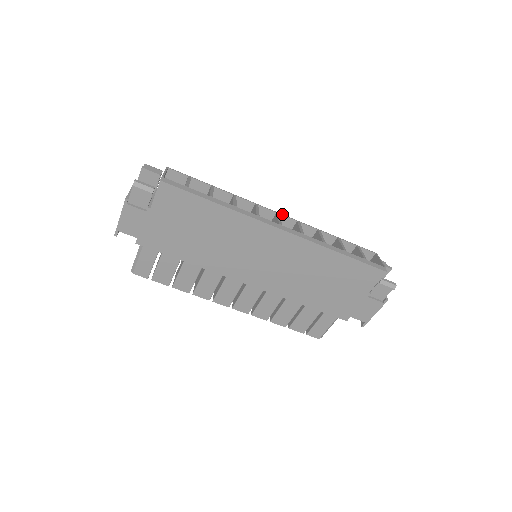
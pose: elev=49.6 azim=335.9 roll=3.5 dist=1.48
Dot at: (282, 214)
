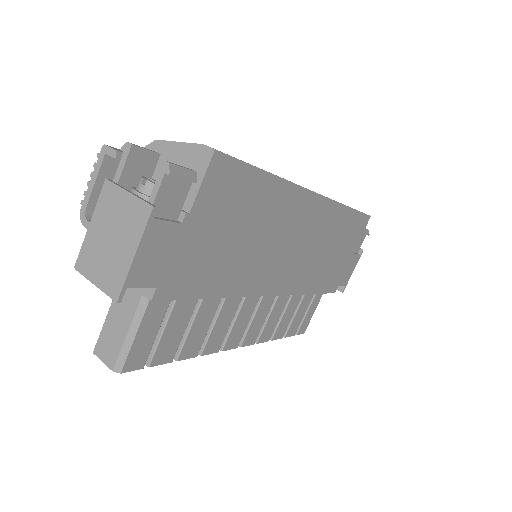
Dot at: occluded
